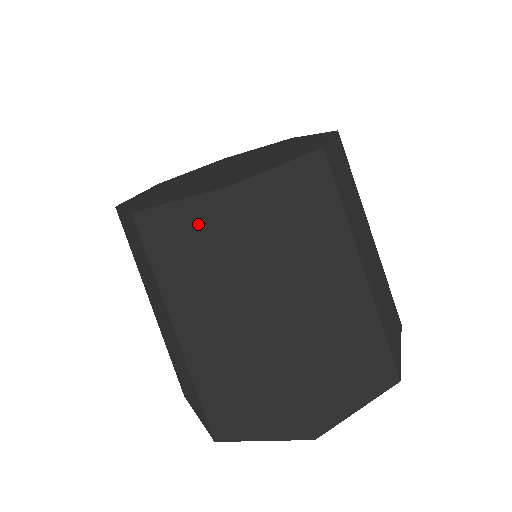
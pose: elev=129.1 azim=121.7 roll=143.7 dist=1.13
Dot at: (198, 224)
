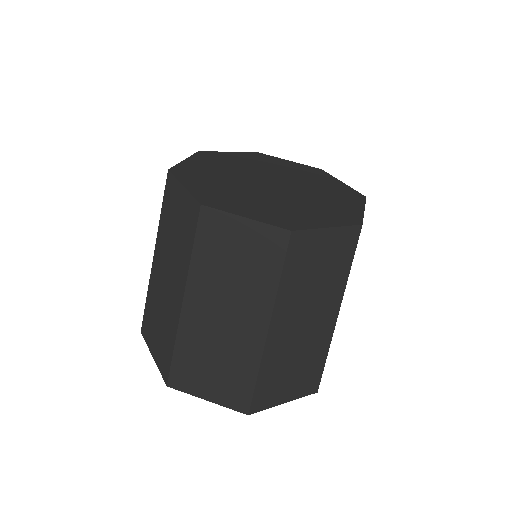
Dot at: (252, 242)
